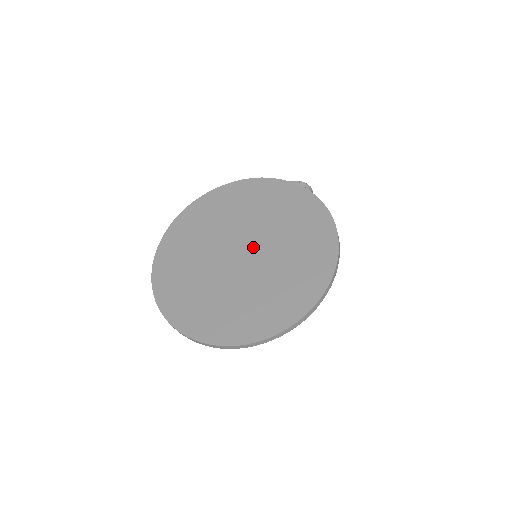
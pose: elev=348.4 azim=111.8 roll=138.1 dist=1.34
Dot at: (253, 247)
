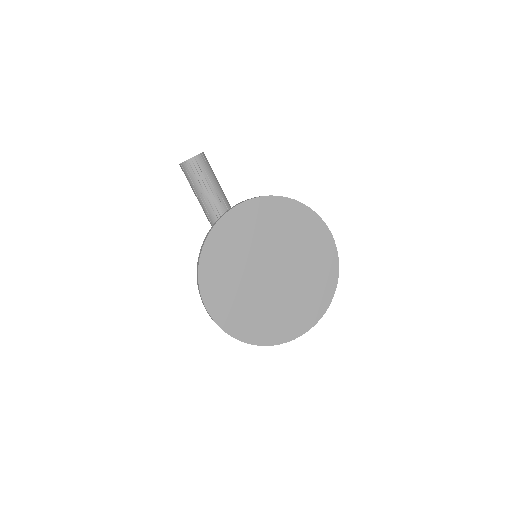
Dot at: (278, 262)
